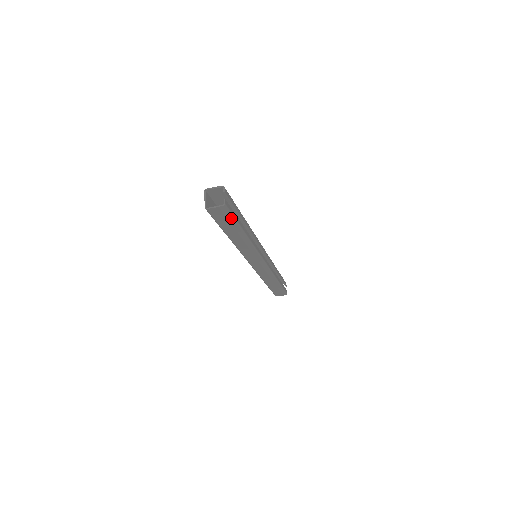
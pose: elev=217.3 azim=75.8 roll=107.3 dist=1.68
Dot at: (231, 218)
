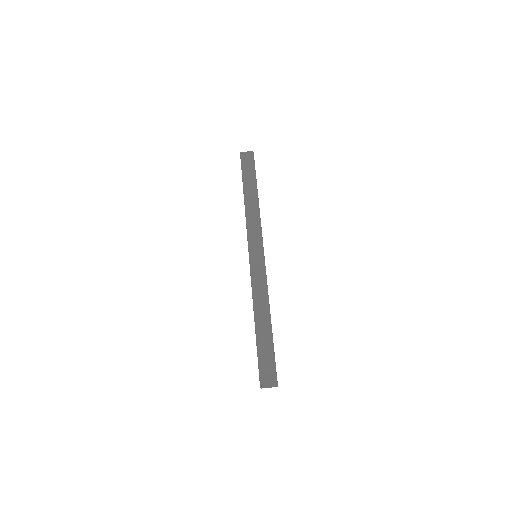
Dot at: (253, 167)
